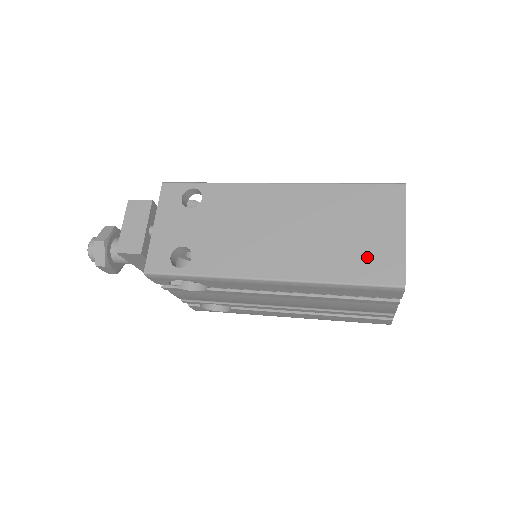
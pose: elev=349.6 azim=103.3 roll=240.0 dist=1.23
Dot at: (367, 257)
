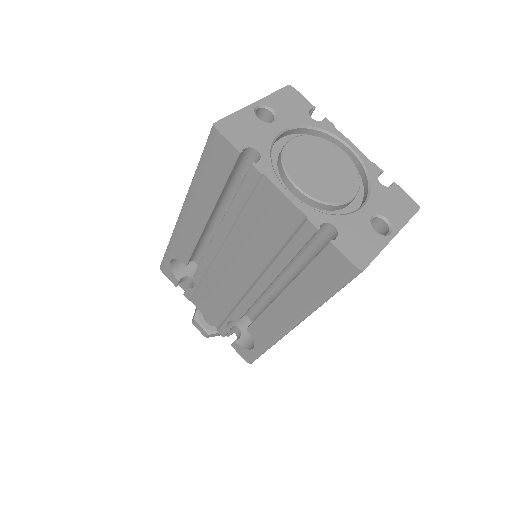
Dot at: occluded
